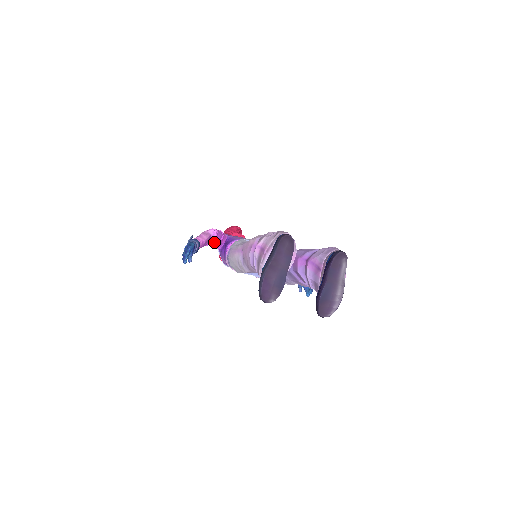
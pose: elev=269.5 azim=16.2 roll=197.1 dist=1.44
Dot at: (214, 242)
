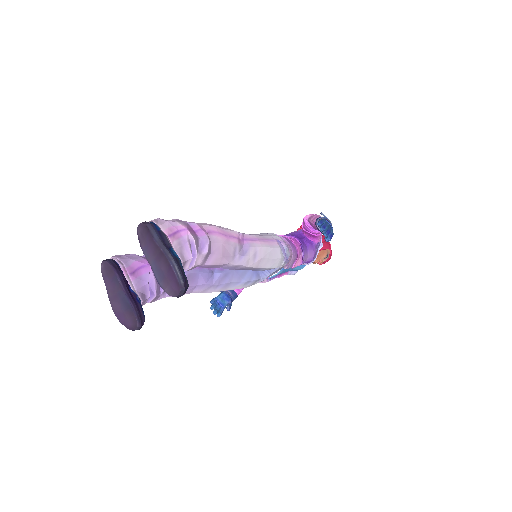
Dot at: occluded
